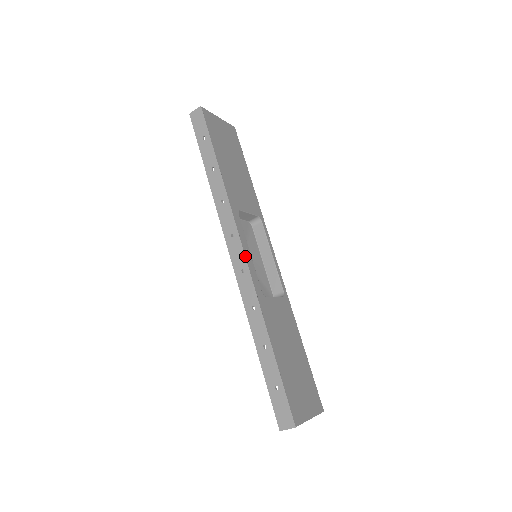
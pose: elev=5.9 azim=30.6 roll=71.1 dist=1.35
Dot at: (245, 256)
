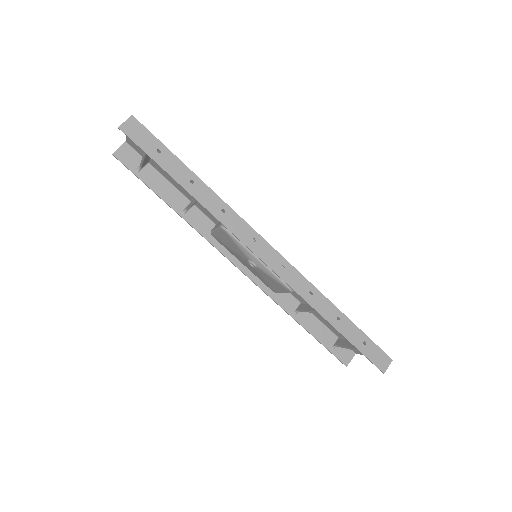
Dot at: (278, 252)
